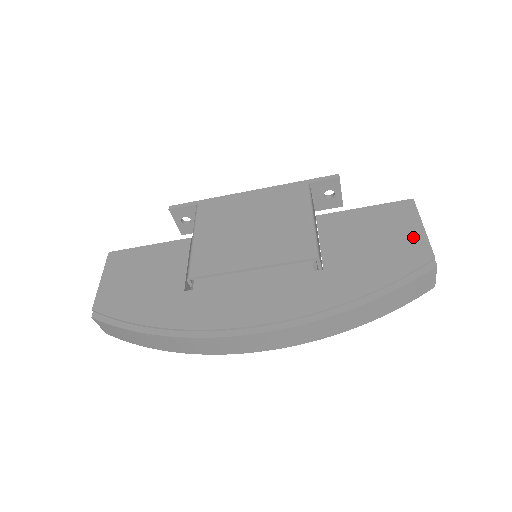
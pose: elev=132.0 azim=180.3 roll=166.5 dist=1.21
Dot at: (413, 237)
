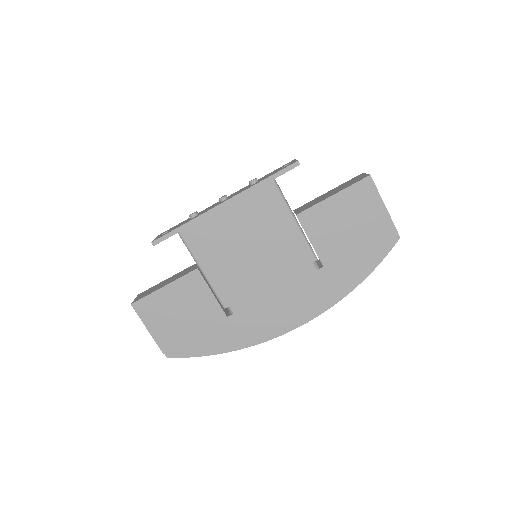
Dot at: (379, 218)
